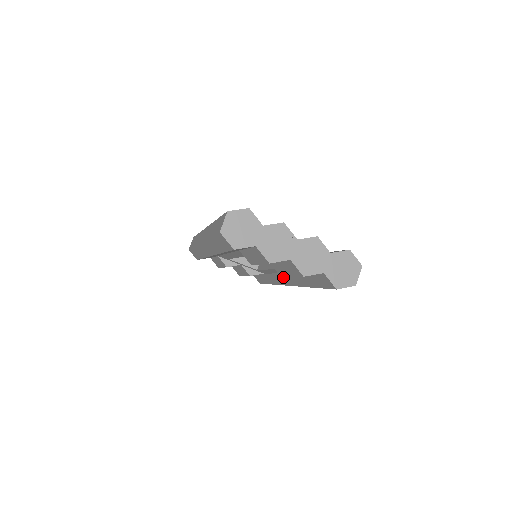
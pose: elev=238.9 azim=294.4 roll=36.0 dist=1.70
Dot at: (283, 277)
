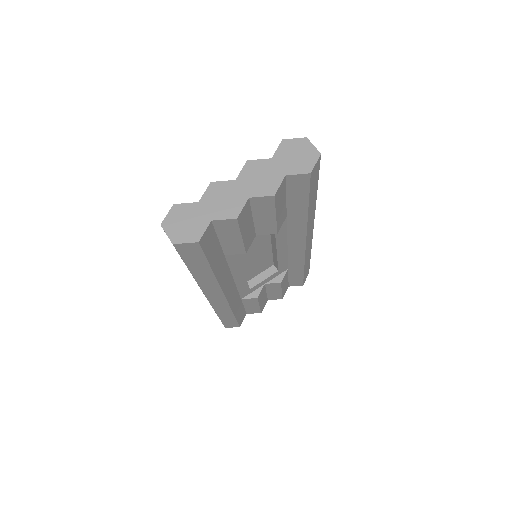
Dot at: (293, 244)
